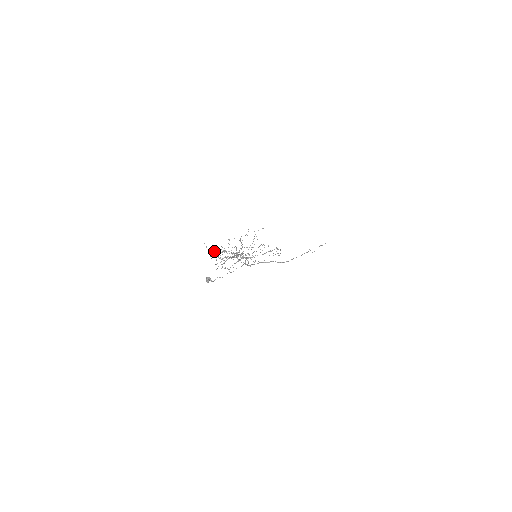
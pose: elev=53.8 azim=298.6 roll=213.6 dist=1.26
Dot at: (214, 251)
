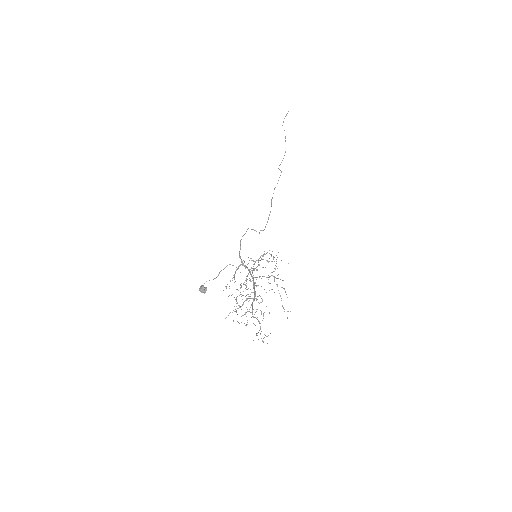
Dot at: occluded
